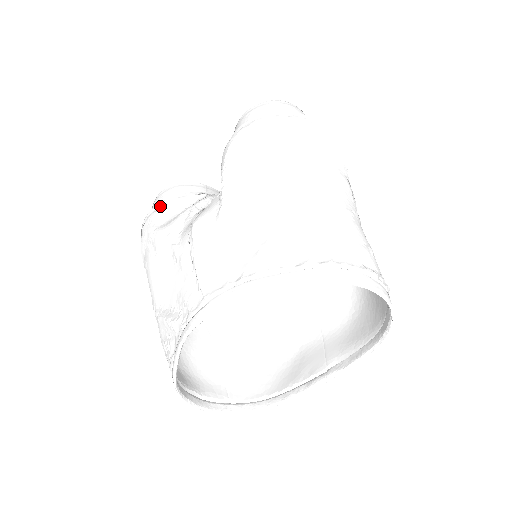
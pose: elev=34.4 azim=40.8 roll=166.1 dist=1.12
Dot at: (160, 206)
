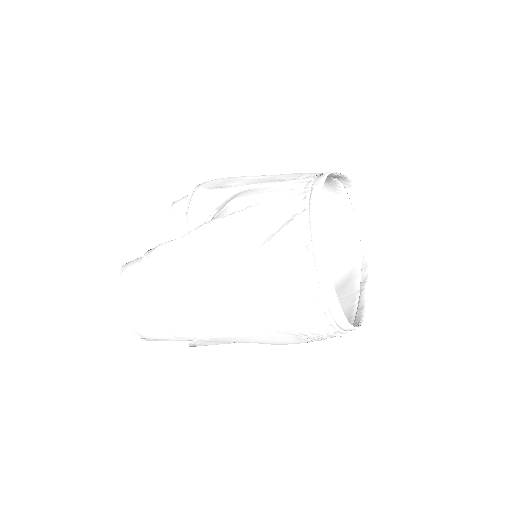
Dot at: (153, 248)
